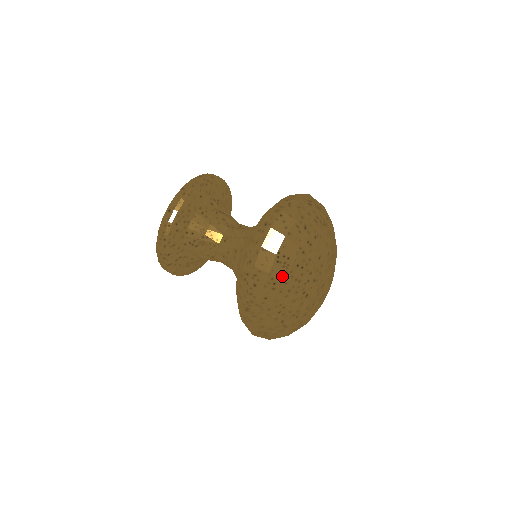
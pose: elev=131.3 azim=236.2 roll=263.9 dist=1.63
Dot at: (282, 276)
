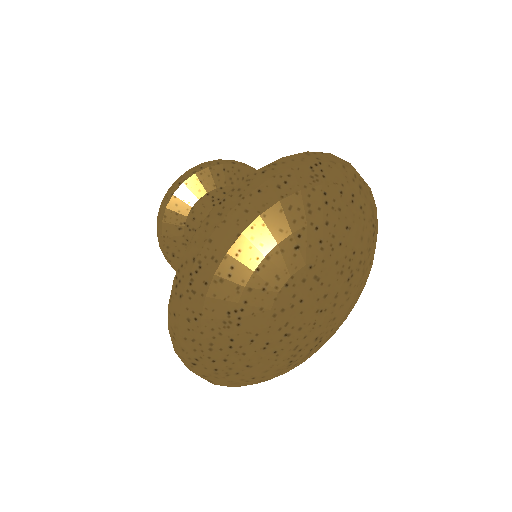
Dot at: (301, 183)
